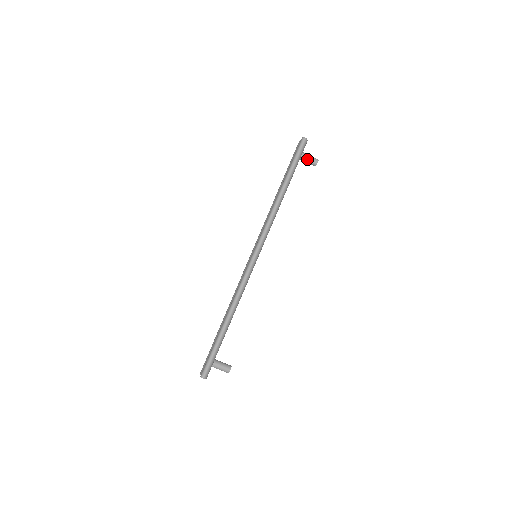
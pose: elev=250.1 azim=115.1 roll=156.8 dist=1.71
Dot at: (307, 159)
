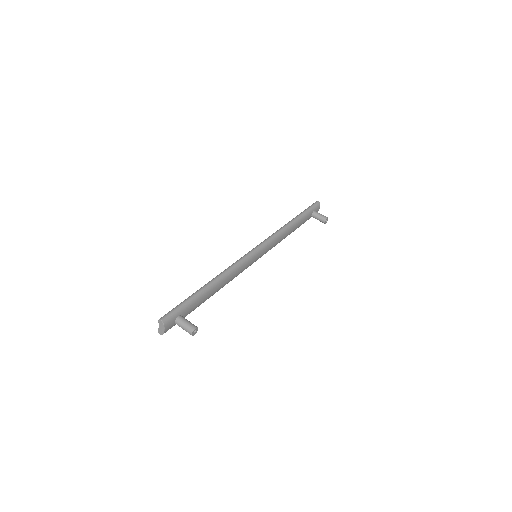
Dot at: (318, 214)
